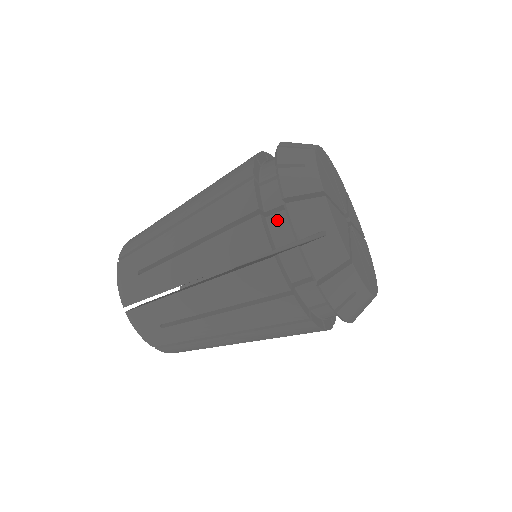
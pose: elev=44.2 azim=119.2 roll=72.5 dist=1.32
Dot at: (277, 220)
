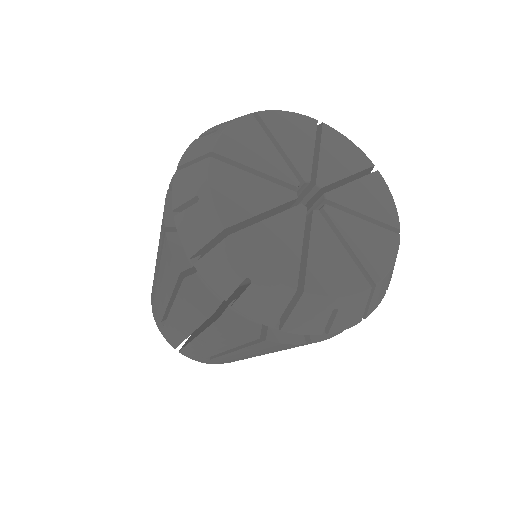
Dot at: occluded
